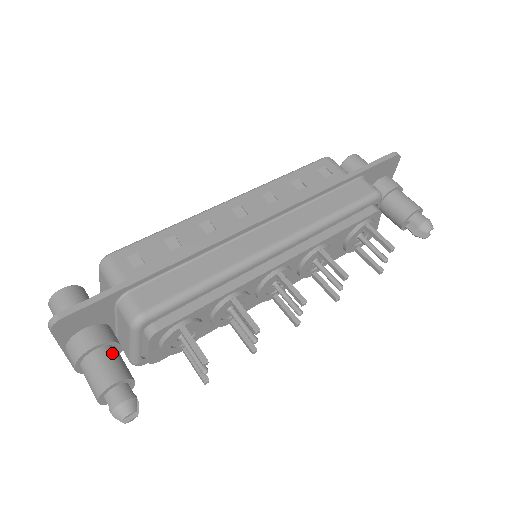
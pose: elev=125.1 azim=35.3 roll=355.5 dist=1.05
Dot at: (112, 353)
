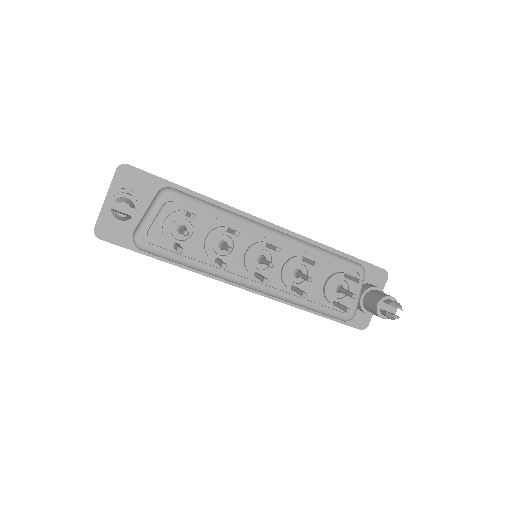
Dot at: (136, 200)
